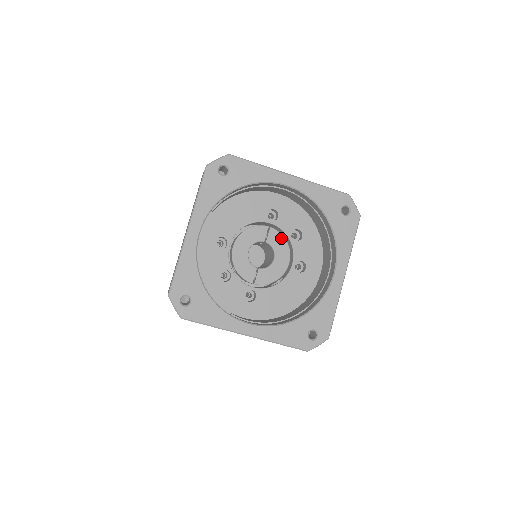
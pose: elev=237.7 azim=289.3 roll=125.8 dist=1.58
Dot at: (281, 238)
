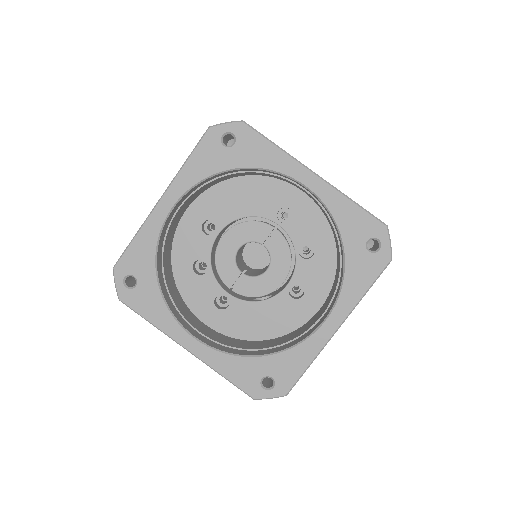
Dot at: (285, 247)
